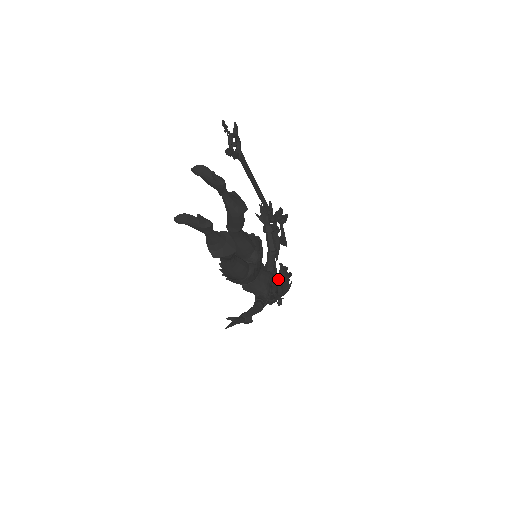
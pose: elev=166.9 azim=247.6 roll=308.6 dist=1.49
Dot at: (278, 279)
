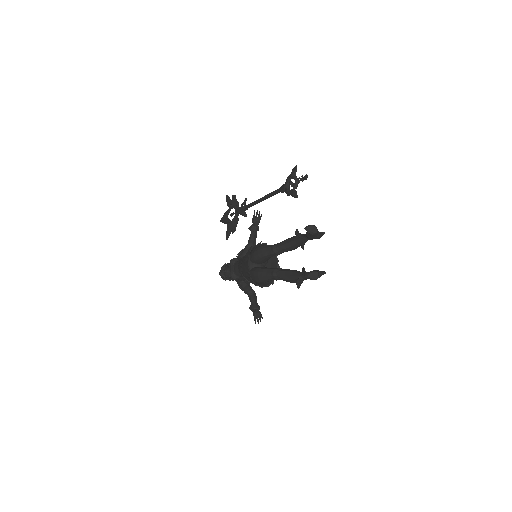
Dot at: occluded
